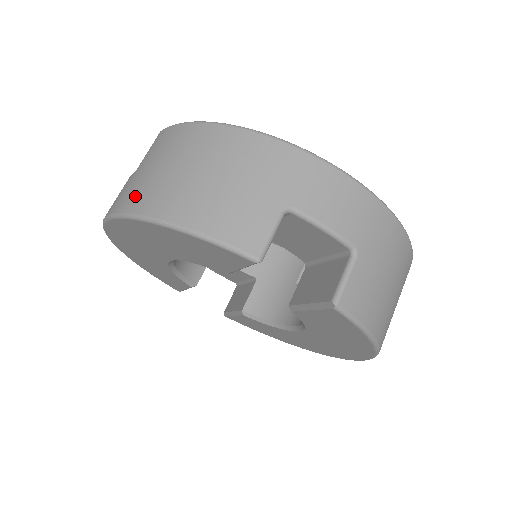
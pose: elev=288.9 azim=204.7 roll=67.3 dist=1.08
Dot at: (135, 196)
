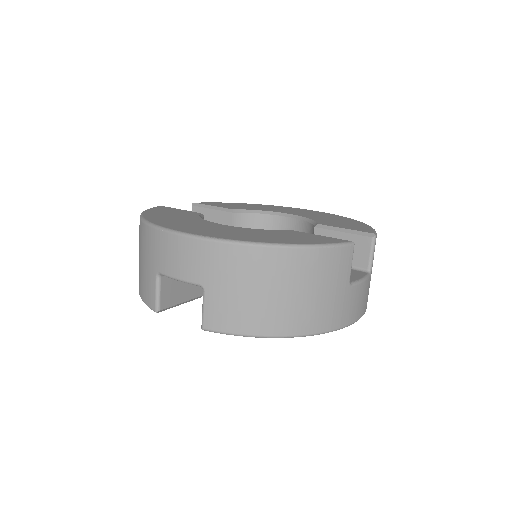
Dot at: occluded
